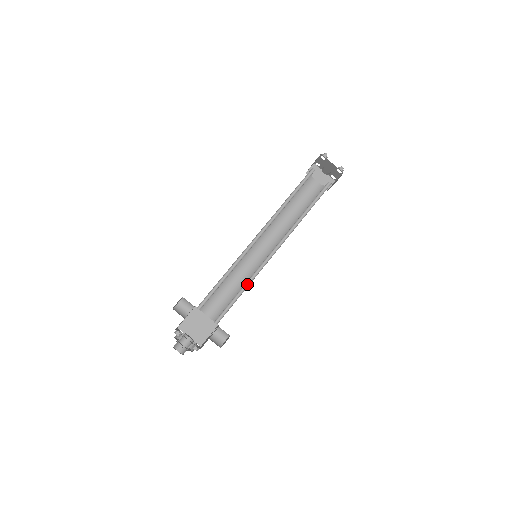
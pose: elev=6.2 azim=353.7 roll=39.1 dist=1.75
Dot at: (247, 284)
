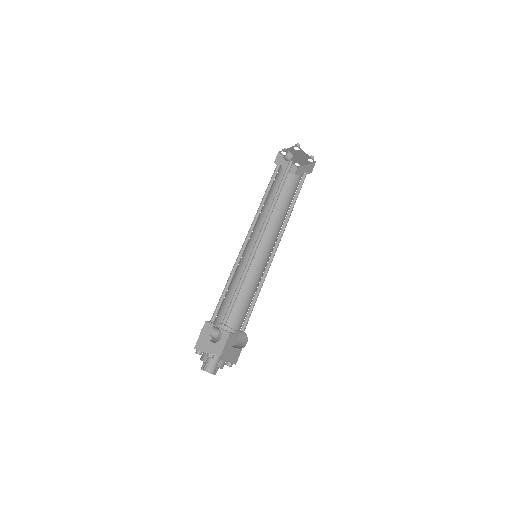
Dot at: occluded
